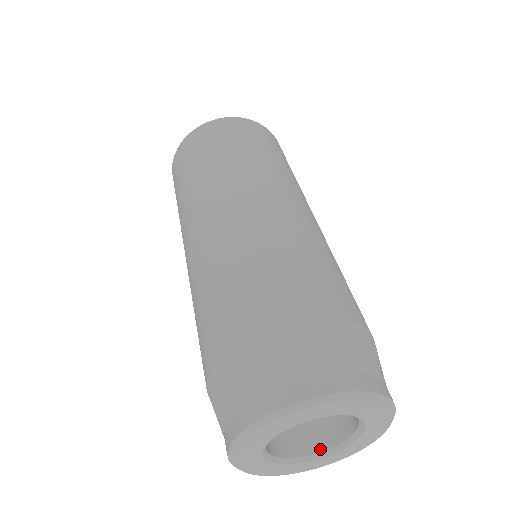
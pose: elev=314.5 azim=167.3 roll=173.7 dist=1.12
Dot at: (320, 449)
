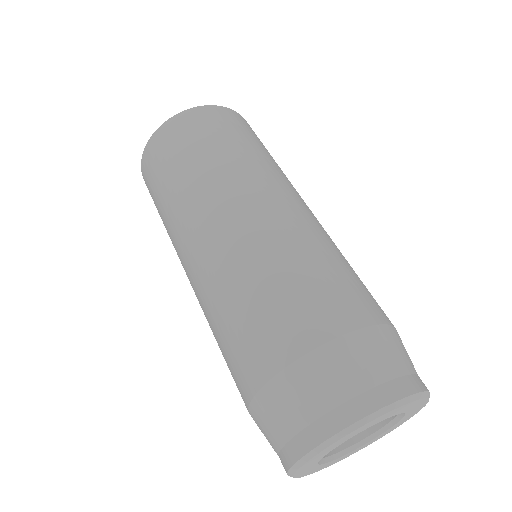
Dot at: (329, 453)
